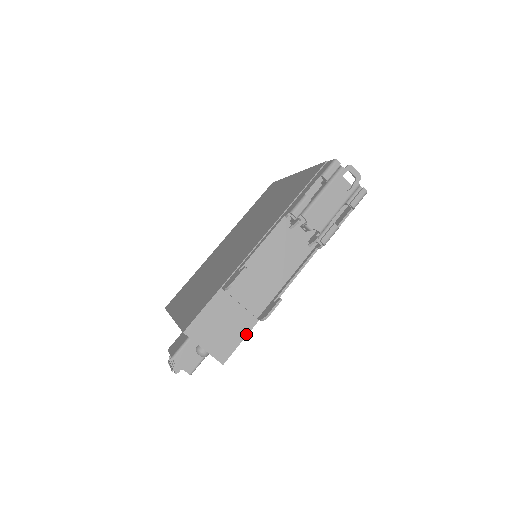
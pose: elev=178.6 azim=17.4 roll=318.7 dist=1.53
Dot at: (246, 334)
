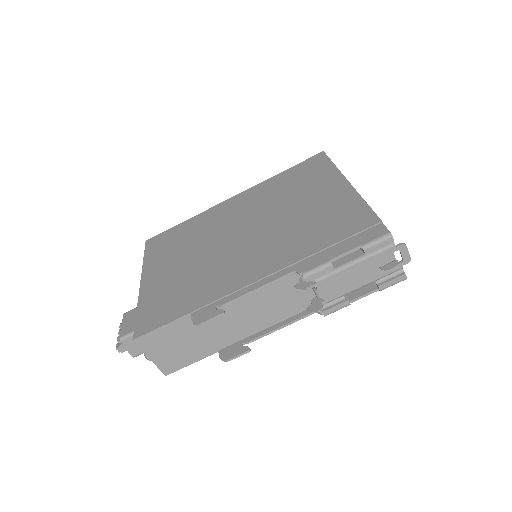
Dot at: (201, 358)
